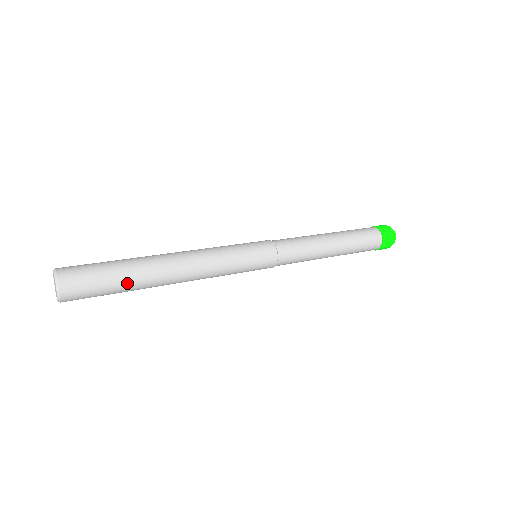
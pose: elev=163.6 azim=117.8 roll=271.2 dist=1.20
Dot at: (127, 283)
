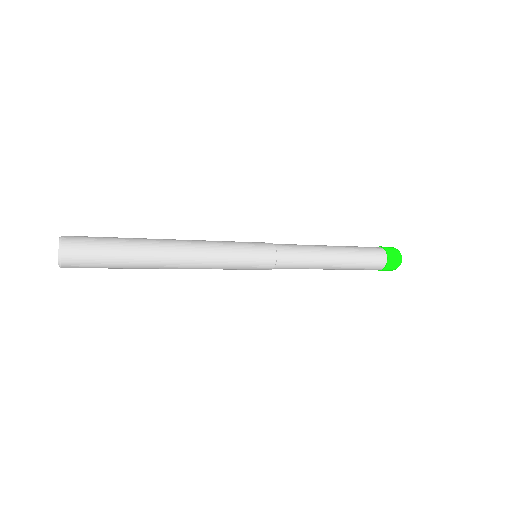
Dot at: (125, 258)
